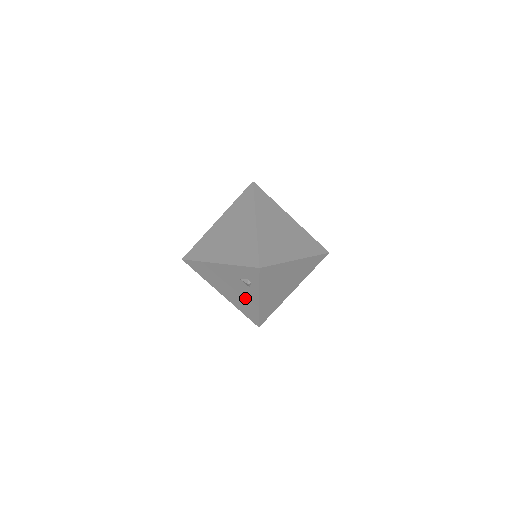
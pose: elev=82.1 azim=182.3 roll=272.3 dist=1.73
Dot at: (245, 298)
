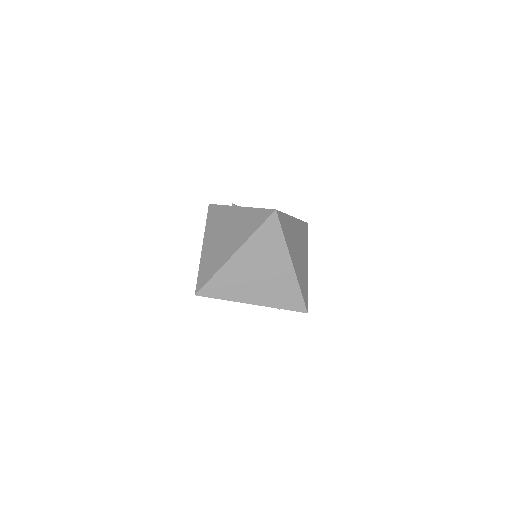
Dot at: occluded
